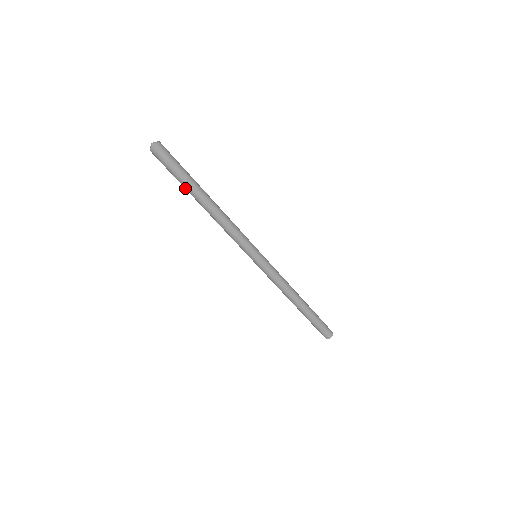
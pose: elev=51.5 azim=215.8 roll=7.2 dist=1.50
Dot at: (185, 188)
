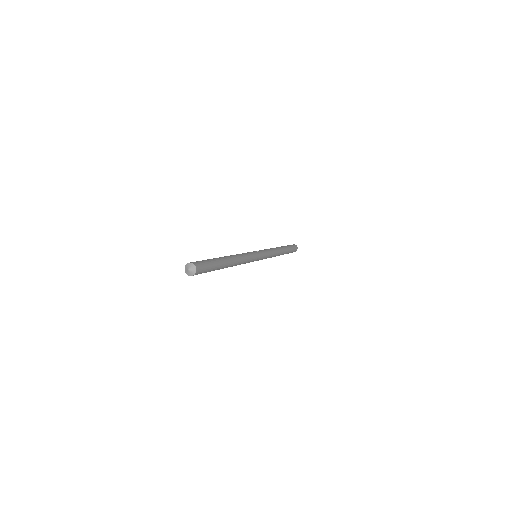
Dot at: occluded
